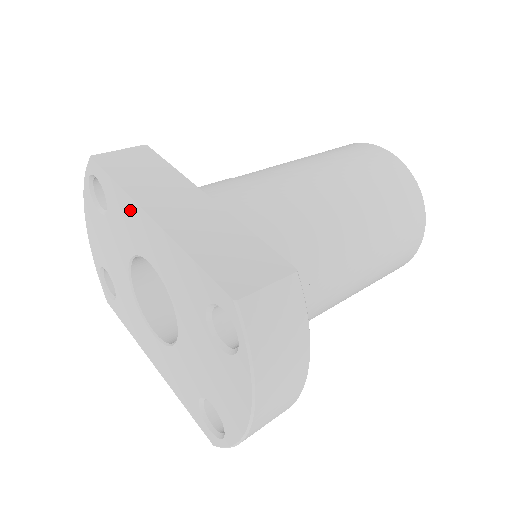
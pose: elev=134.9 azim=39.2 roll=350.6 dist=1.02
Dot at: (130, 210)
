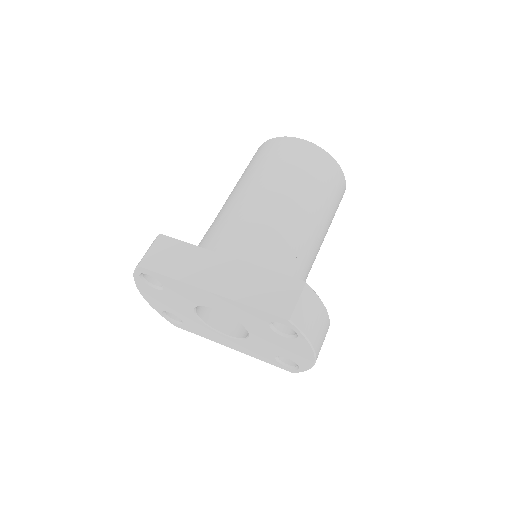
Dot at: (189, 289)
